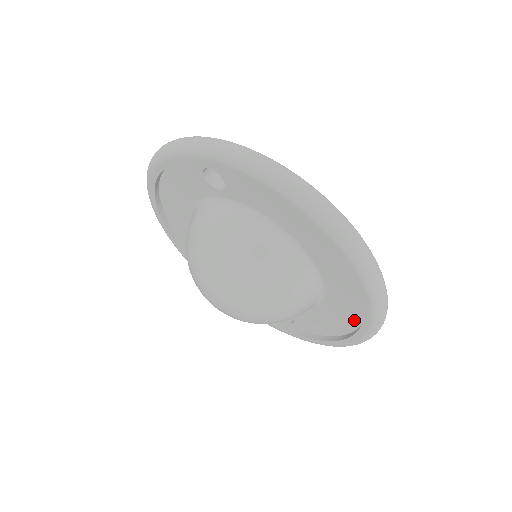
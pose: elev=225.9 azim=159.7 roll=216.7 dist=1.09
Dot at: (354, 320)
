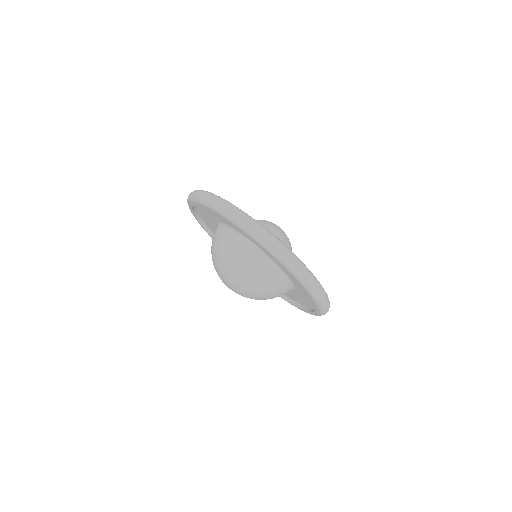
Dot at: (292, 298)
